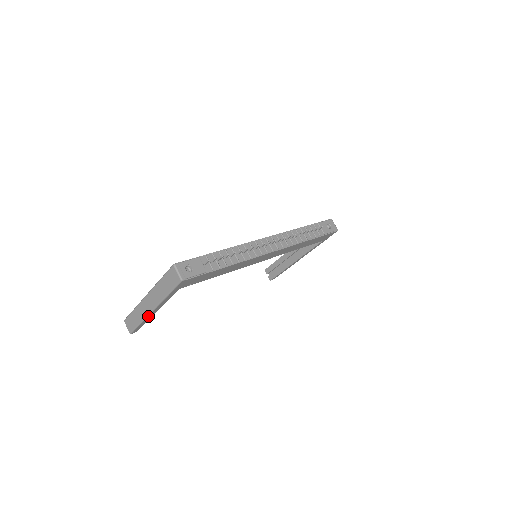
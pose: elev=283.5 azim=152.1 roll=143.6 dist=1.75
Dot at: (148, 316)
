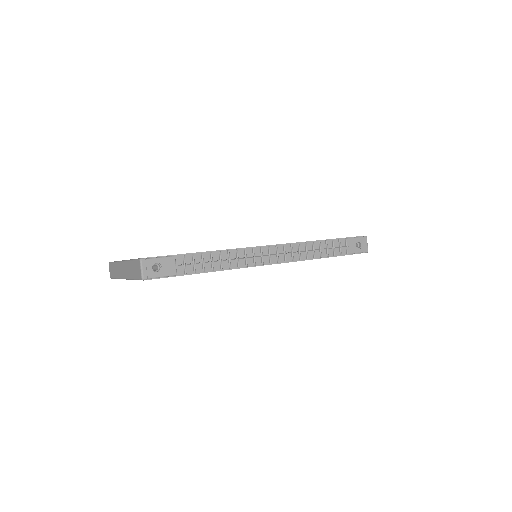
Dot at: occluded
